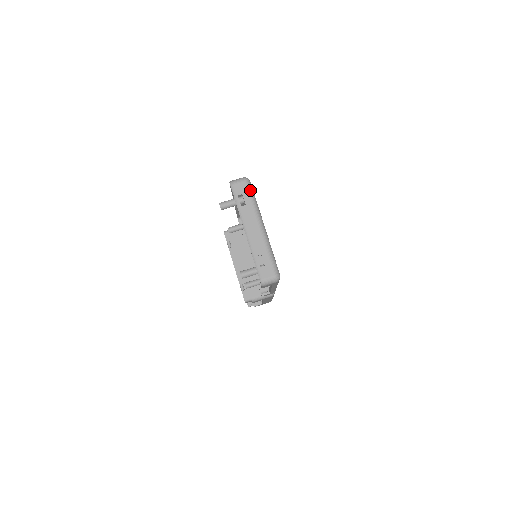
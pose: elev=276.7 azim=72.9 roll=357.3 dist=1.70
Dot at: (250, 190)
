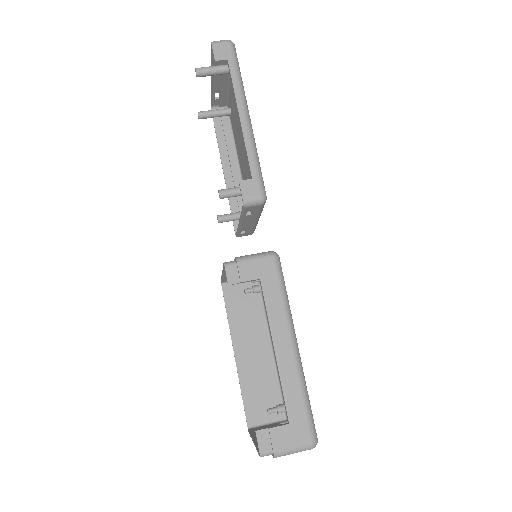
Dot at: (227, 98)
